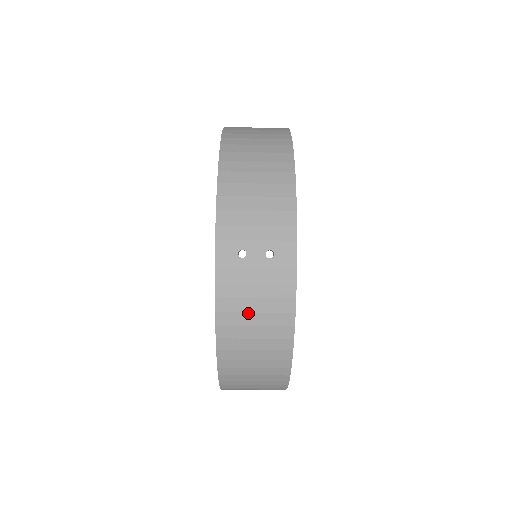
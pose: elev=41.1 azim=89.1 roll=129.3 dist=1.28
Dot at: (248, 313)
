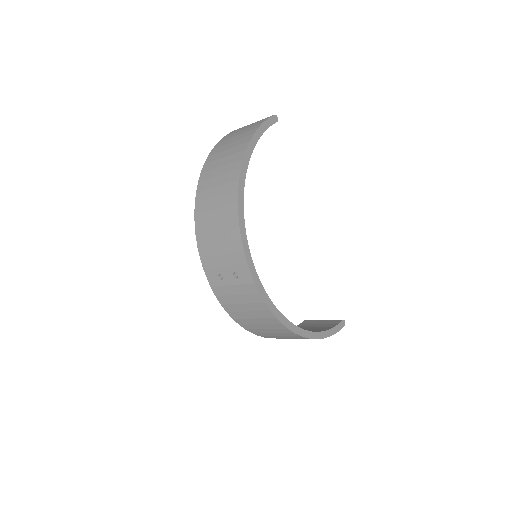
Dot at: (244, 312)
